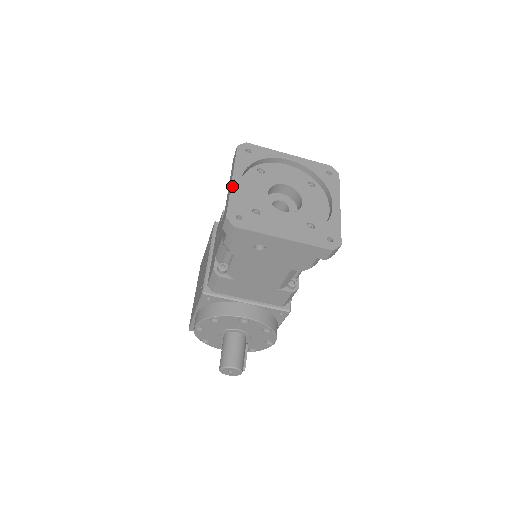
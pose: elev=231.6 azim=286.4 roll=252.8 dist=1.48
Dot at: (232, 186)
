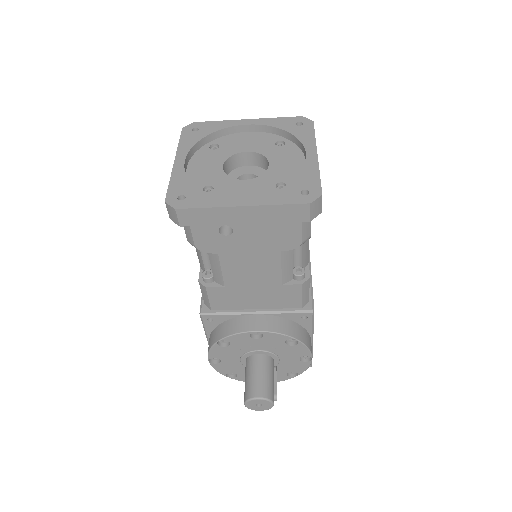
Dot at: (174, 168)
